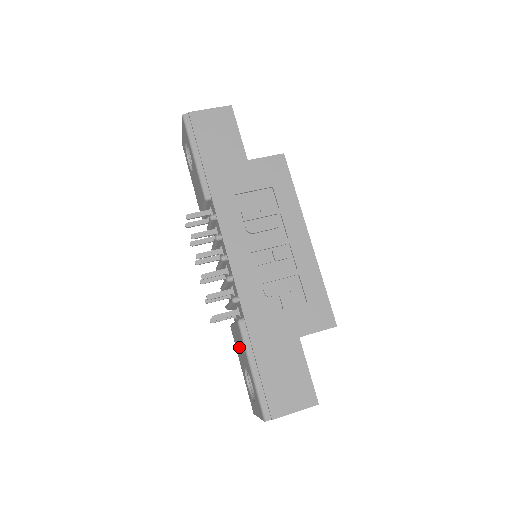
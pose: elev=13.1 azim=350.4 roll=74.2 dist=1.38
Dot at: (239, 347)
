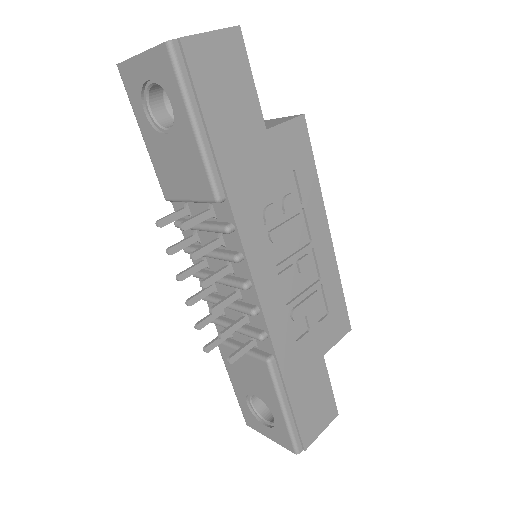
Dot at: (246, 374)
